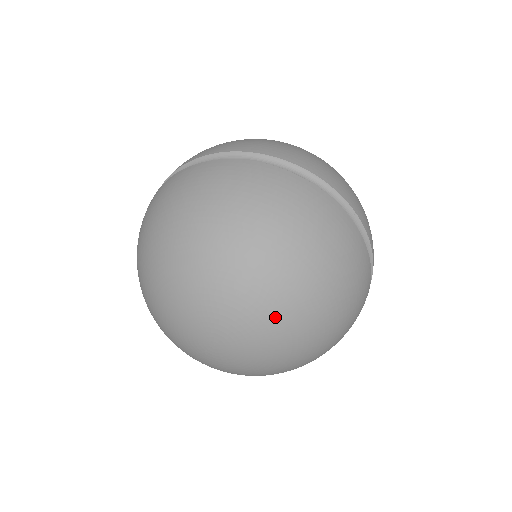
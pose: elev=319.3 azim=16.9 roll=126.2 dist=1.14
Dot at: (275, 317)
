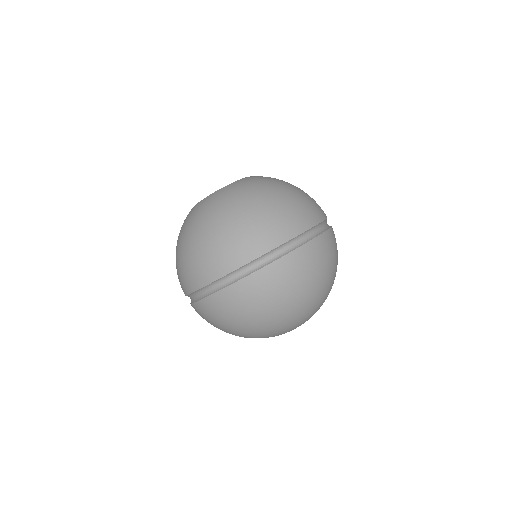
Dot at: occluded
